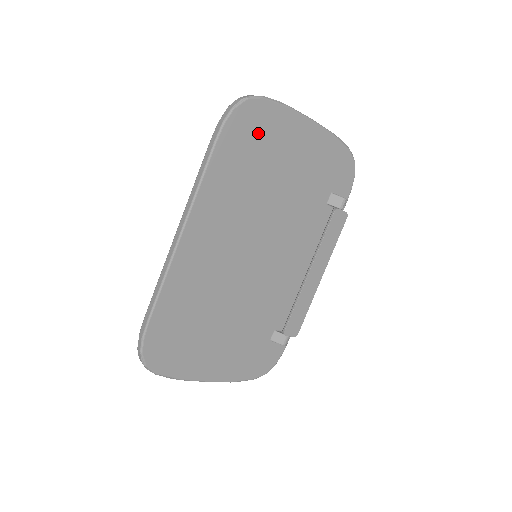
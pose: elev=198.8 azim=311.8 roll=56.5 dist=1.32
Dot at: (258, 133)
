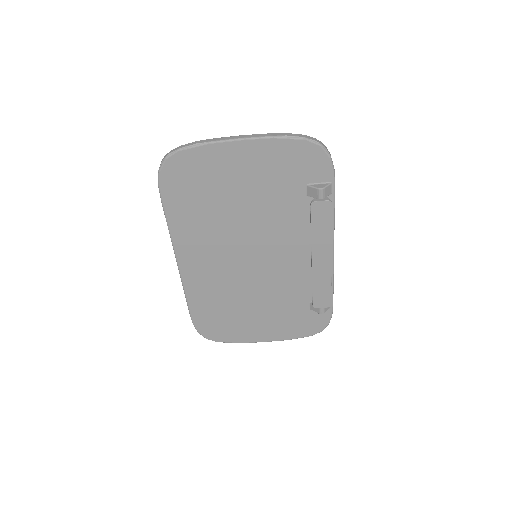
Dot at: (192, 177)
